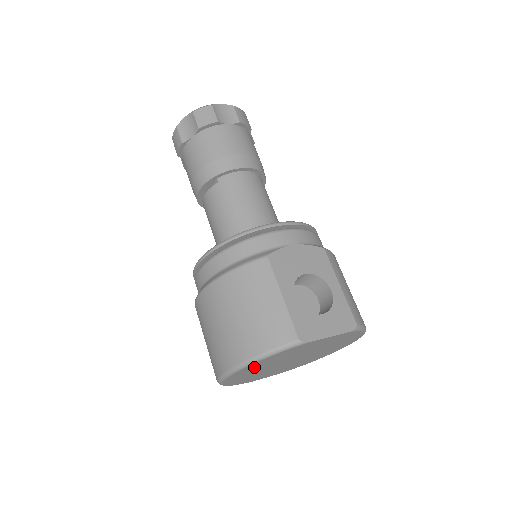
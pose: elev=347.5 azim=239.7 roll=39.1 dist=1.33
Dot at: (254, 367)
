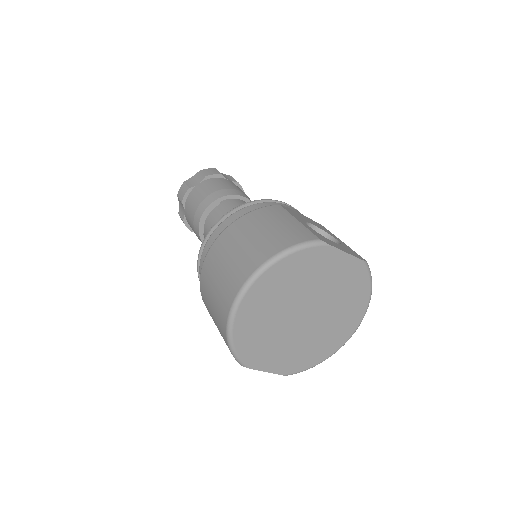
Dot at: (273, 284)
